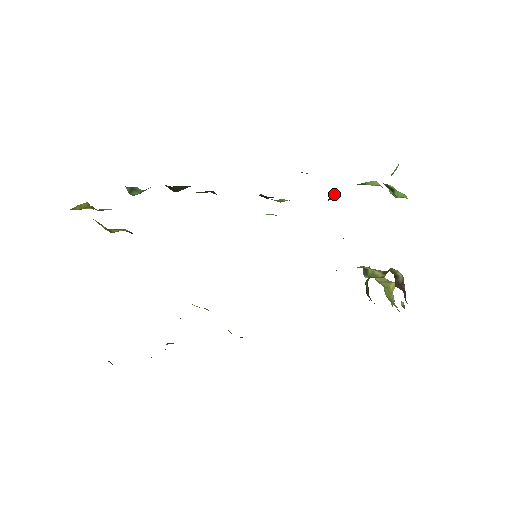
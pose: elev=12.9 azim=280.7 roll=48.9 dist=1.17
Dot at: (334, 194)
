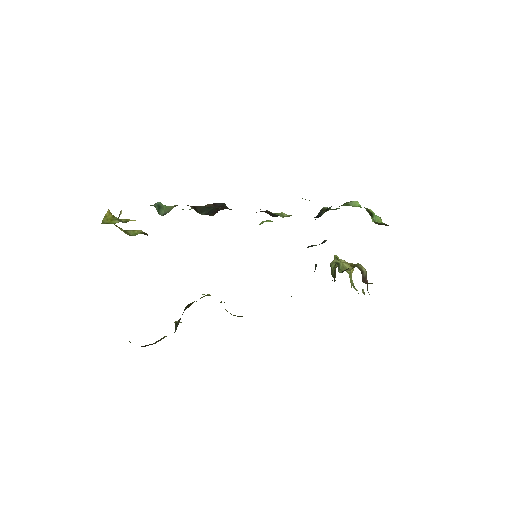
Dot at: (324, 209)
